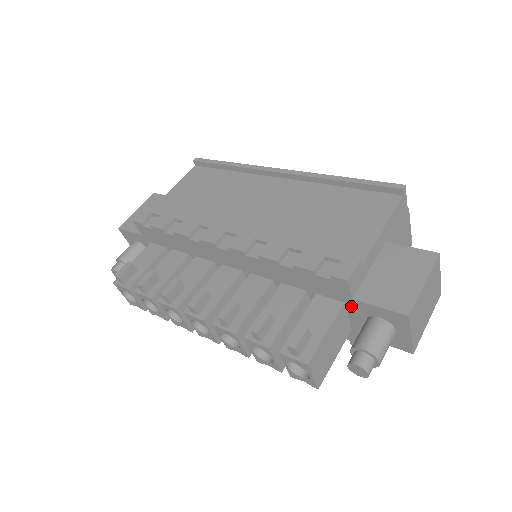
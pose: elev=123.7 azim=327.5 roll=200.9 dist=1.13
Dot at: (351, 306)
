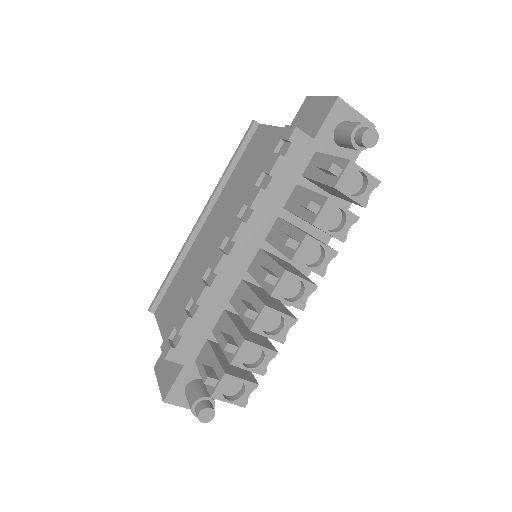
Dot at: (320, 148)
